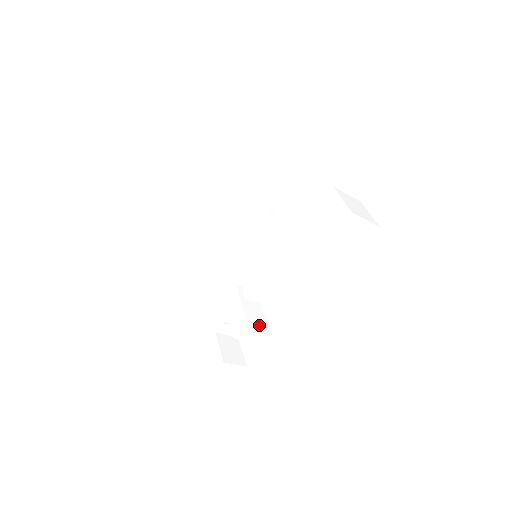
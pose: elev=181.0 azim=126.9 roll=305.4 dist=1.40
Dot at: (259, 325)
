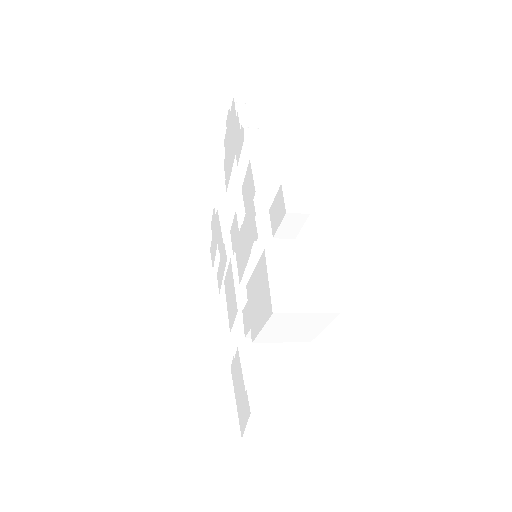
Dot at: occluded
